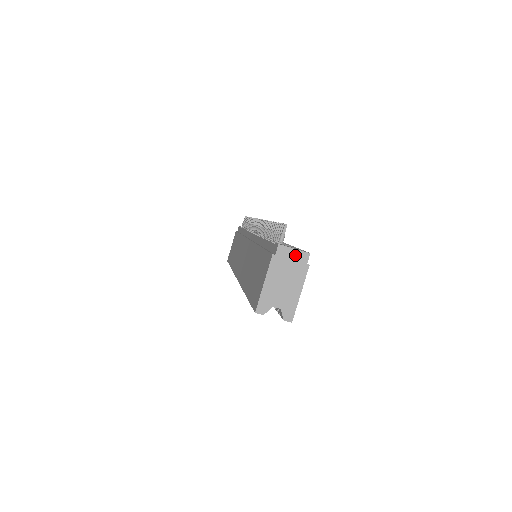
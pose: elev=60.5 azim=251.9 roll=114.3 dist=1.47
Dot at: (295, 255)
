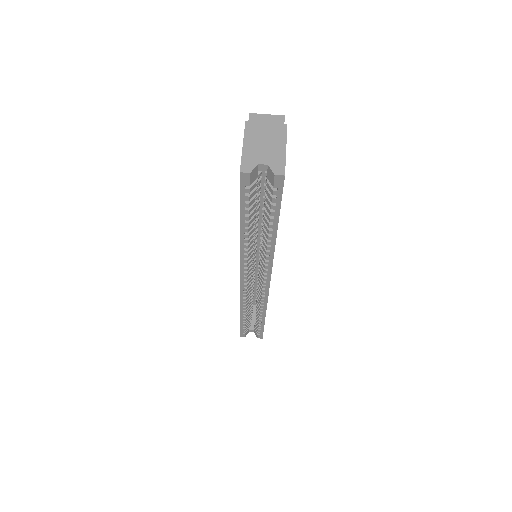
Dot at: (269, 119)
